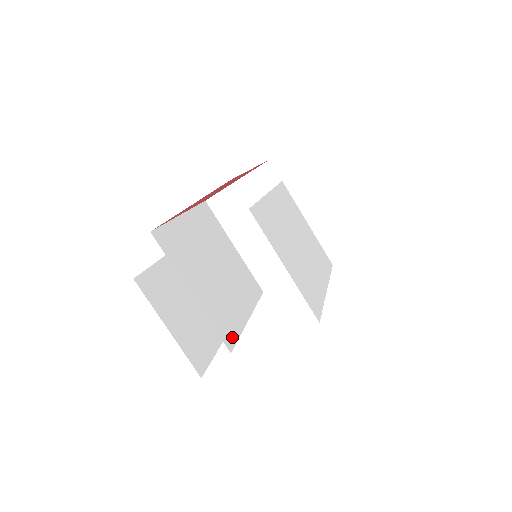
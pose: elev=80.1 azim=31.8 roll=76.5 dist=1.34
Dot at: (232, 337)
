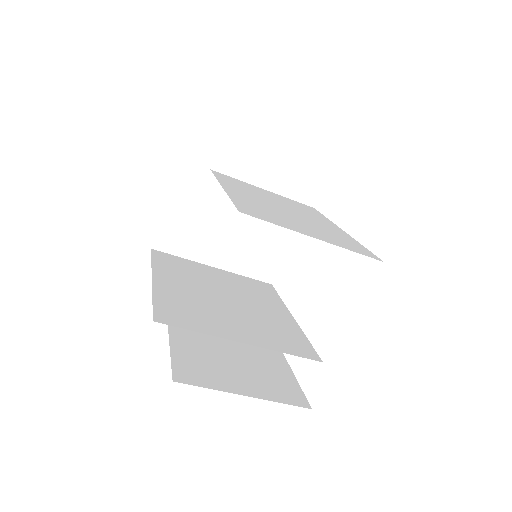
Dot at: (306, 347)
